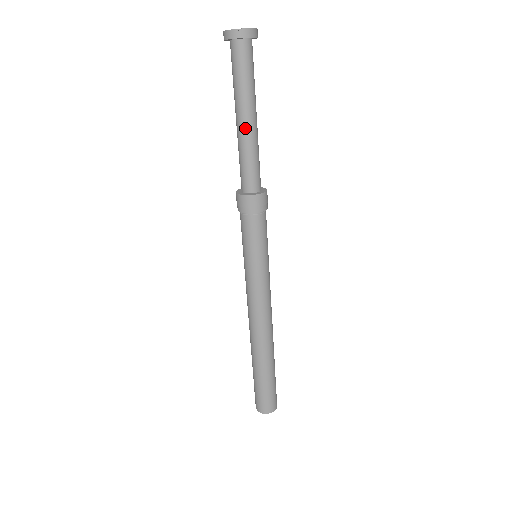
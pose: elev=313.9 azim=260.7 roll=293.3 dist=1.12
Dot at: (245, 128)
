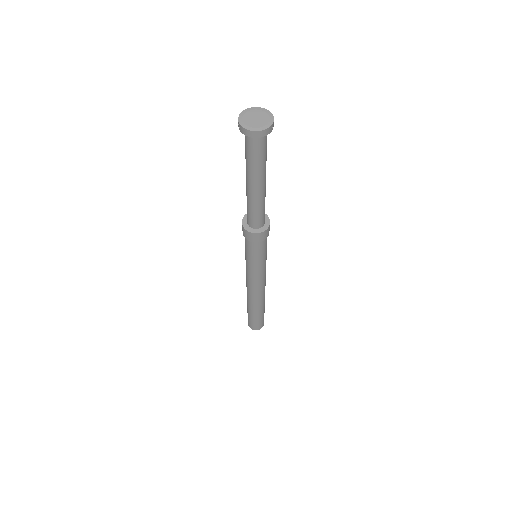
Dot at: (253, 191)
